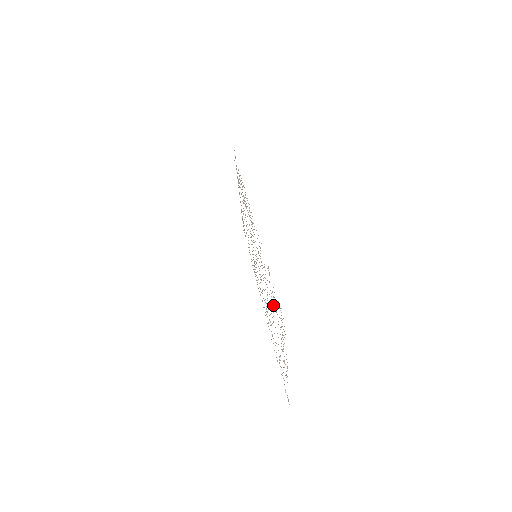
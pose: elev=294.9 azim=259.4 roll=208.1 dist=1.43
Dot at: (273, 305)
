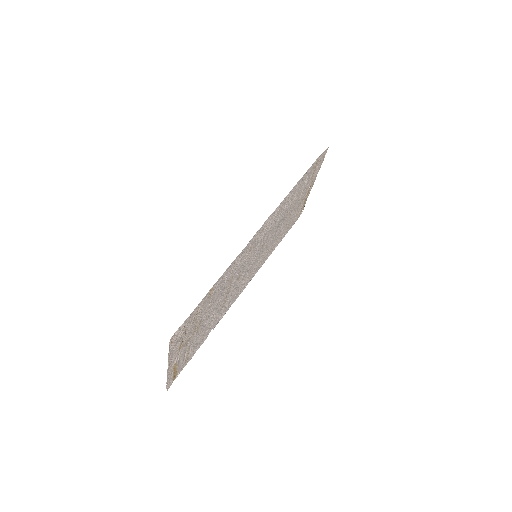
Dot at: (203, 313)
